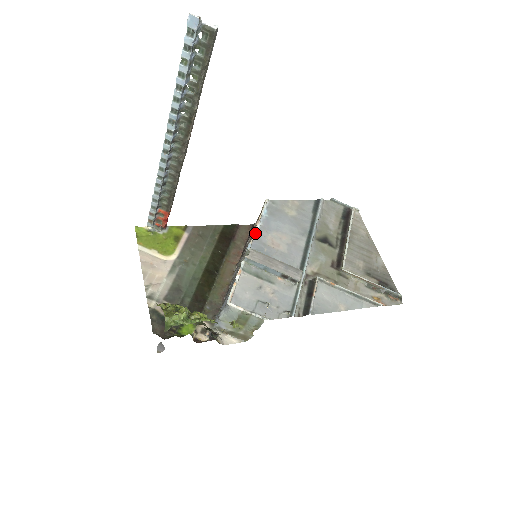
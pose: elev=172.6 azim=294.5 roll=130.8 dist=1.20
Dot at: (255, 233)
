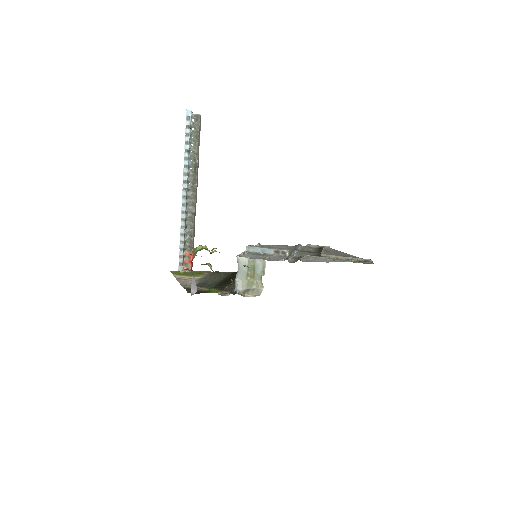
Dot at: occluded
